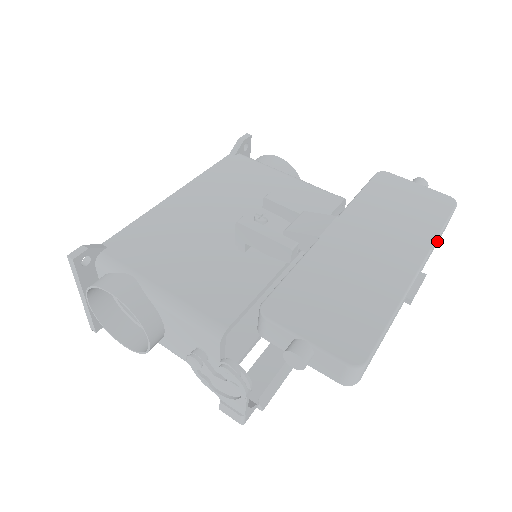
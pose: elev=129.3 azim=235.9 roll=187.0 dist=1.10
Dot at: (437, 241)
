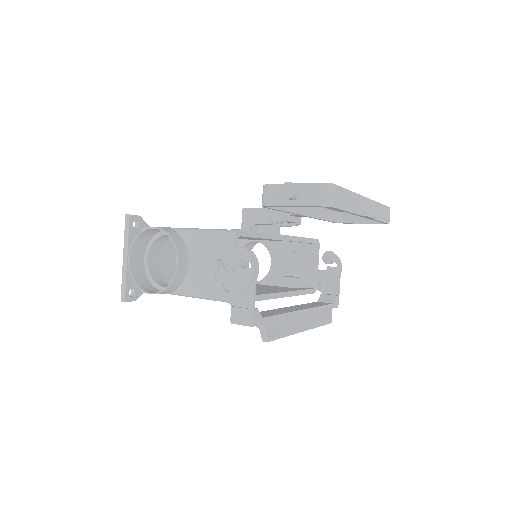
Dot at: (379, 211)
